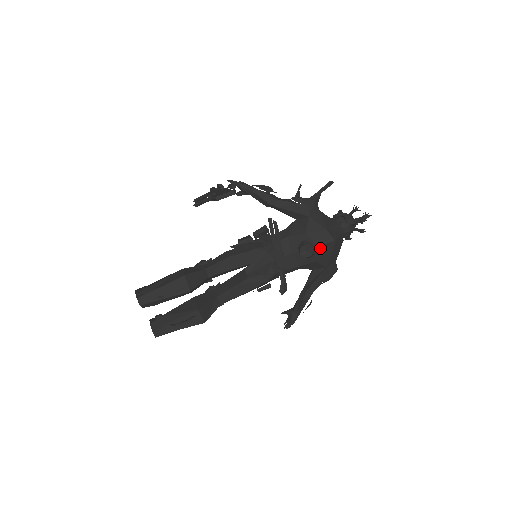
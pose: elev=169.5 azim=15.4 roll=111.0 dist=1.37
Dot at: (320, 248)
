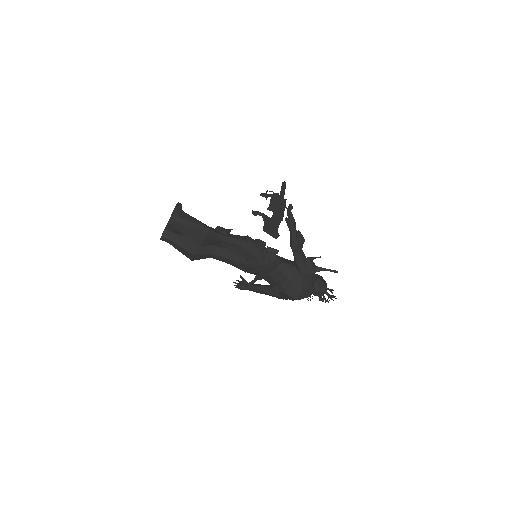
Dot at: (287, 295)
